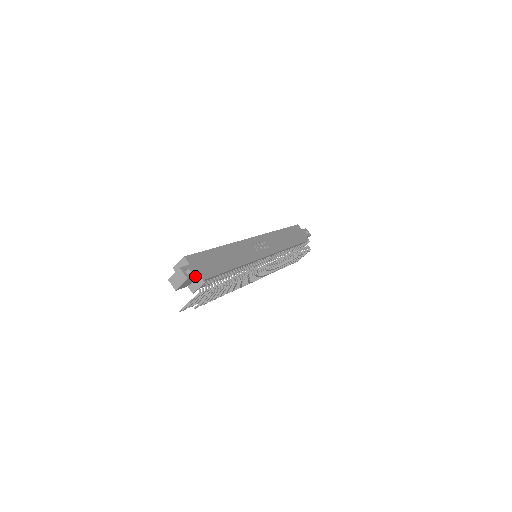
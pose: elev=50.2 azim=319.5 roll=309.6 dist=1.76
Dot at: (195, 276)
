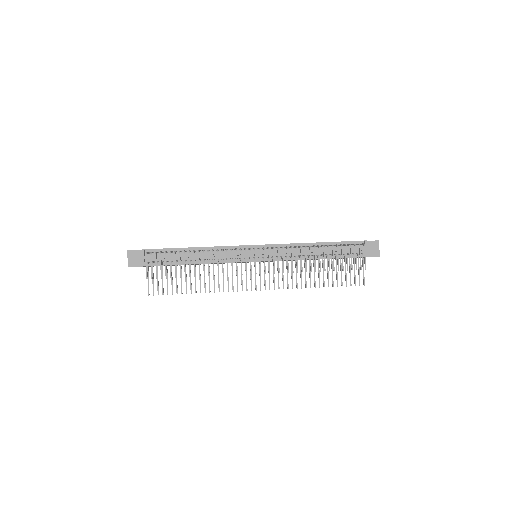
Dot at: (138, 250)
